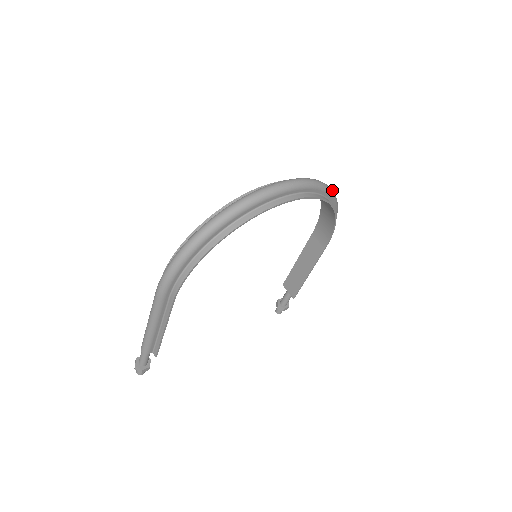
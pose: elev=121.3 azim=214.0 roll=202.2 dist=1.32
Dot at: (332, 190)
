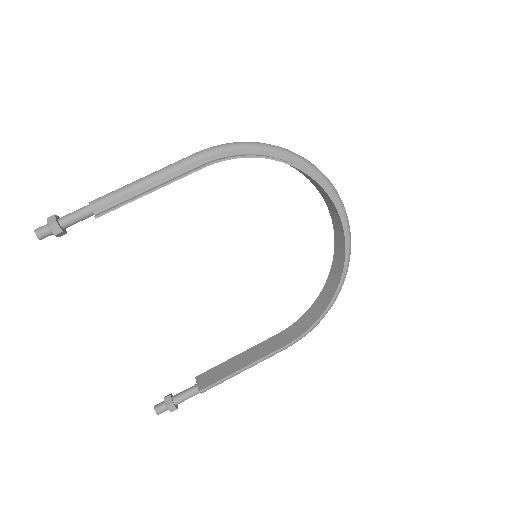
Dot at: (345, 277)
